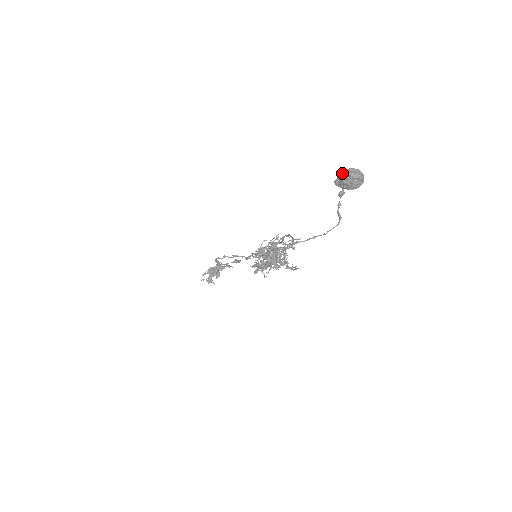
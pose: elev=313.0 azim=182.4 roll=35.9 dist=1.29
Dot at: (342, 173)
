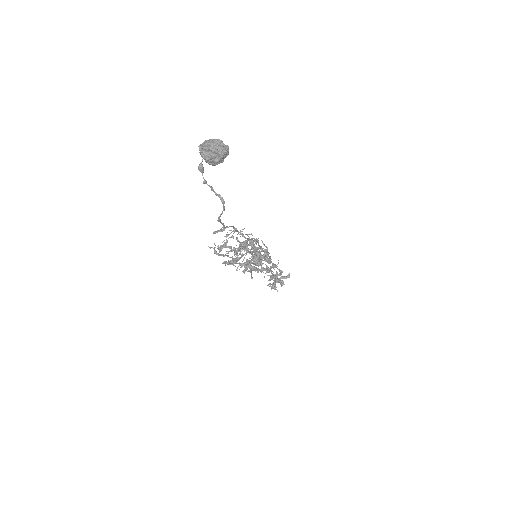
Dot at: (202, 144)
